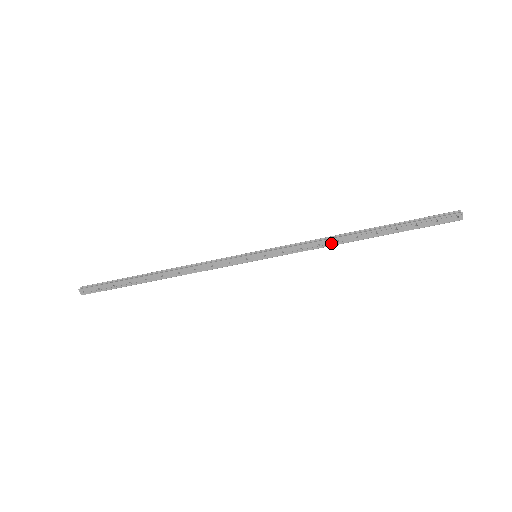
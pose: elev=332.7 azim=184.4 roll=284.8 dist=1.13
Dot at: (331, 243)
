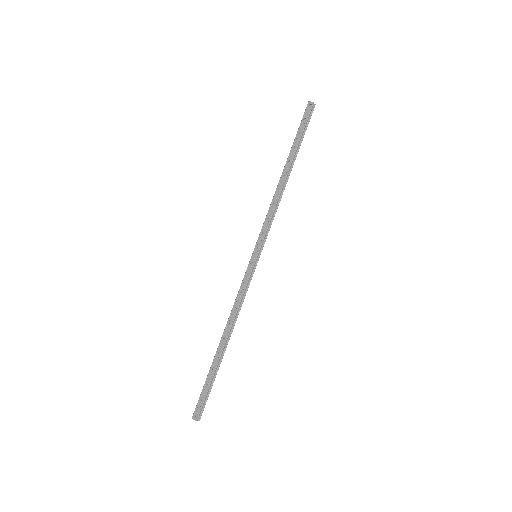
Dot at: (277, 195)
